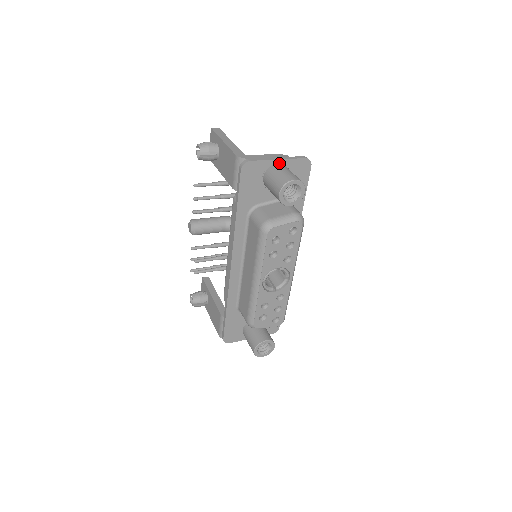
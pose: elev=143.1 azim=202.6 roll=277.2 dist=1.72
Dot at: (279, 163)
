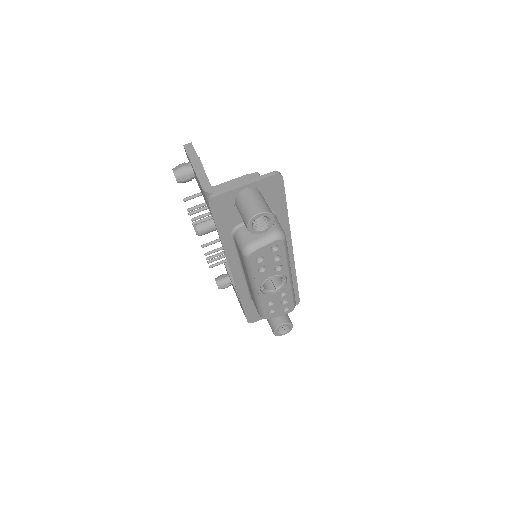
Dot at: (247, 188)
